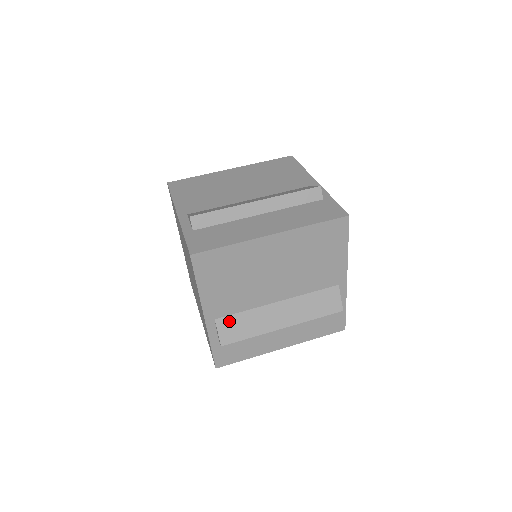
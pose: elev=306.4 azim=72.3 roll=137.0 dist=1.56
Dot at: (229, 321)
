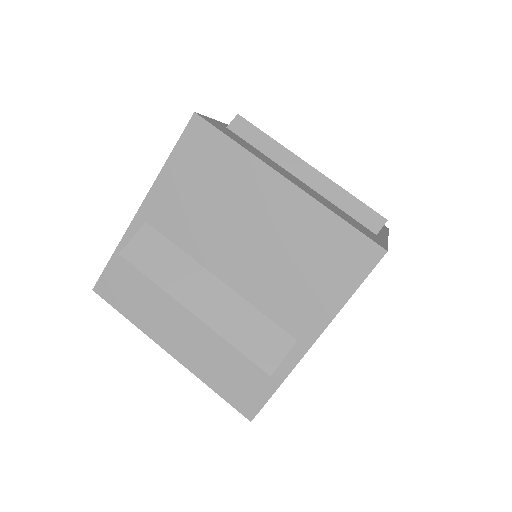
Dot at: occluded
